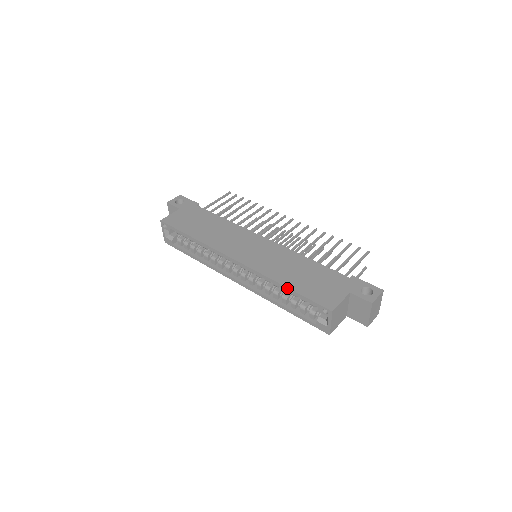
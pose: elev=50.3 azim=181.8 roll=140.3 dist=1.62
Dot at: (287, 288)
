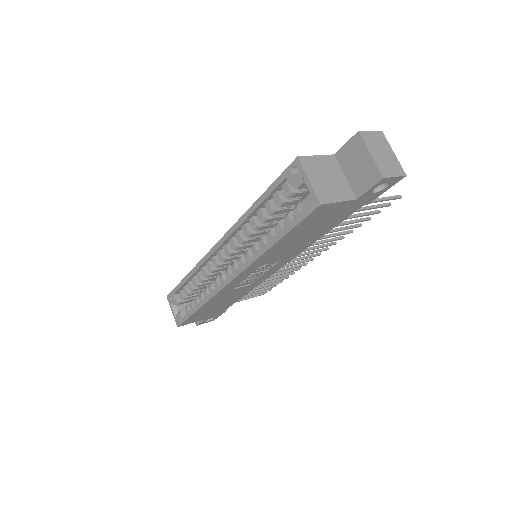
Dot at: (256, 202)
